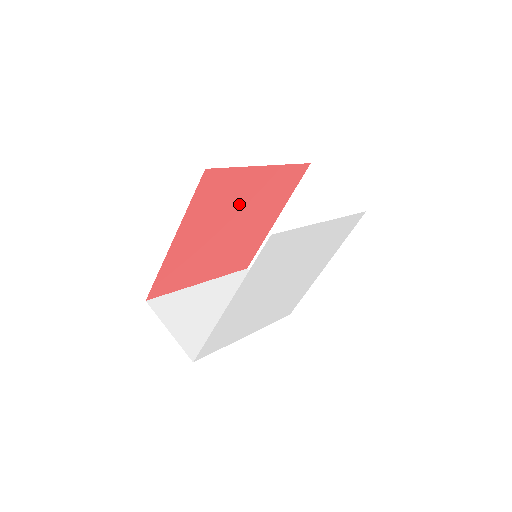
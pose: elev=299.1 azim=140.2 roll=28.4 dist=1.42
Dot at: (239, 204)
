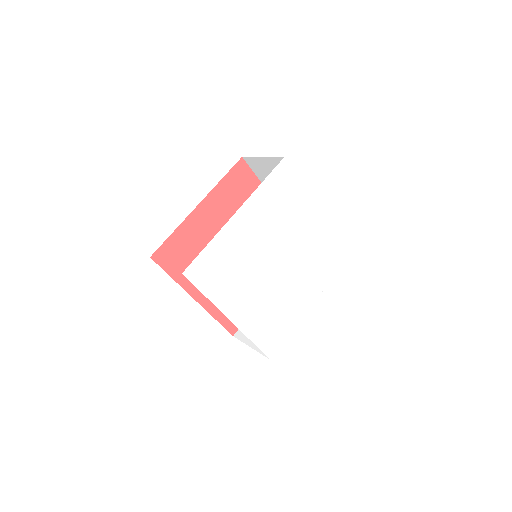
Dot at: occluded
